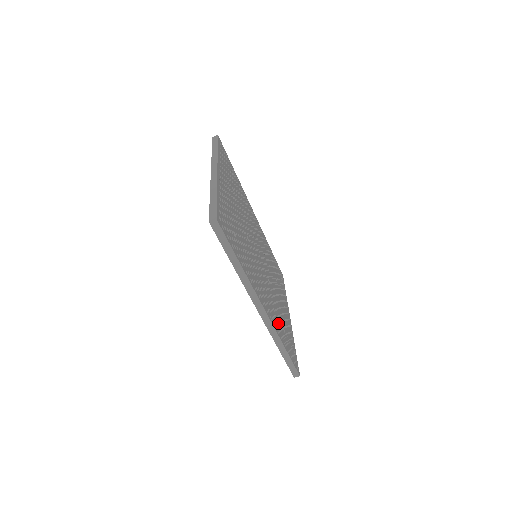
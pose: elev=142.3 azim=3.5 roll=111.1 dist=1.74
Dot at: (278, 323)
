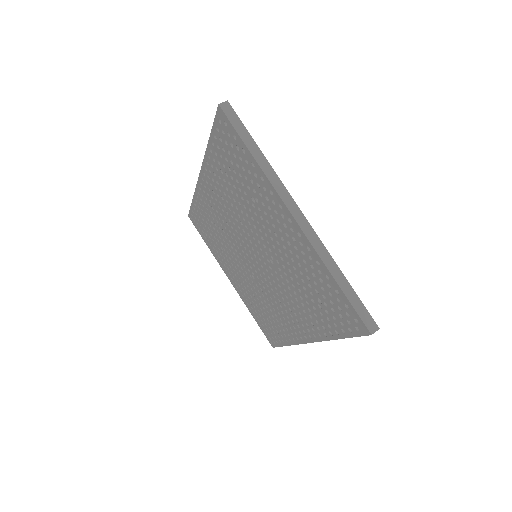
Dot at: occluded
